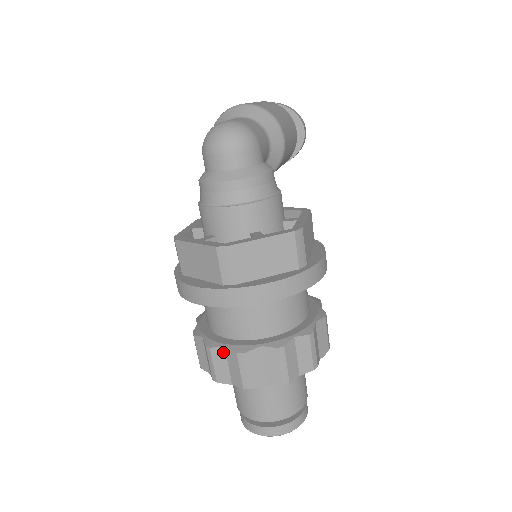
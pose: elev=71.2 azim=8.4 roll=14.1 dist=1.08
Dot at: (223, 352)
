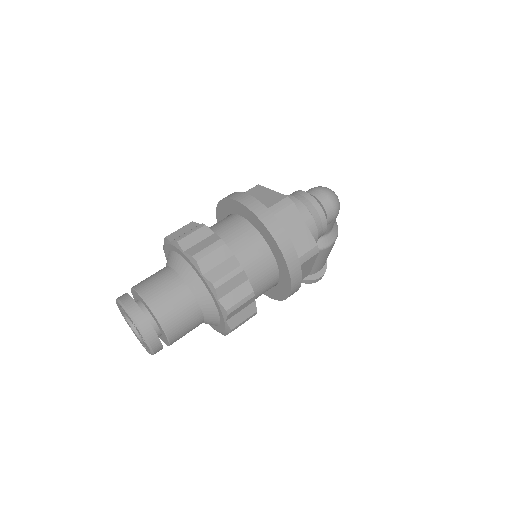
Dot at: (209, 234)
